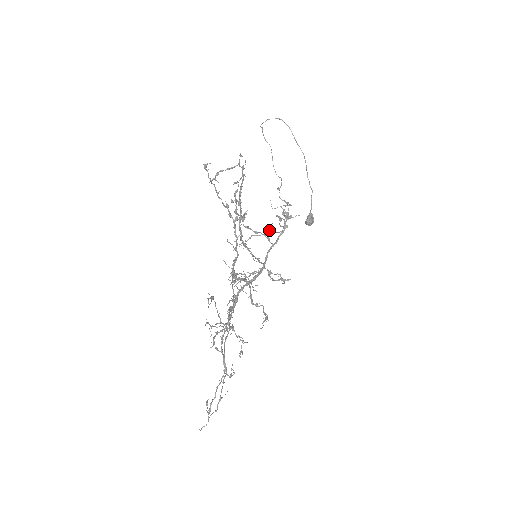
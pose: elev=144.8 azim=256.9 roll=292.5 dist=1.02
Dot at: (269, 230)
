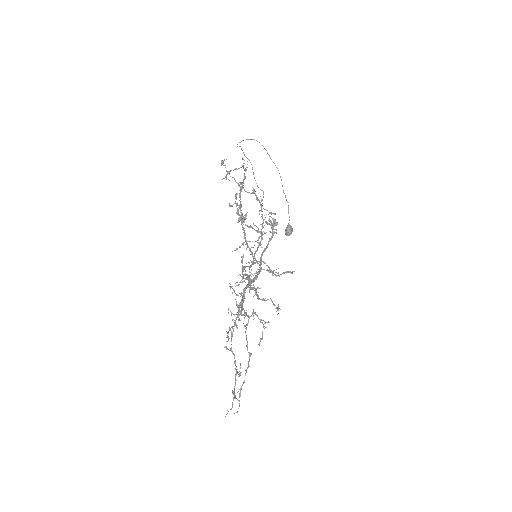
Dot at: (260, 236)
